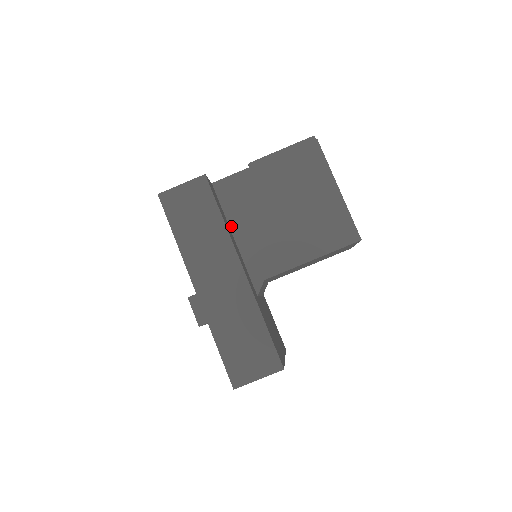
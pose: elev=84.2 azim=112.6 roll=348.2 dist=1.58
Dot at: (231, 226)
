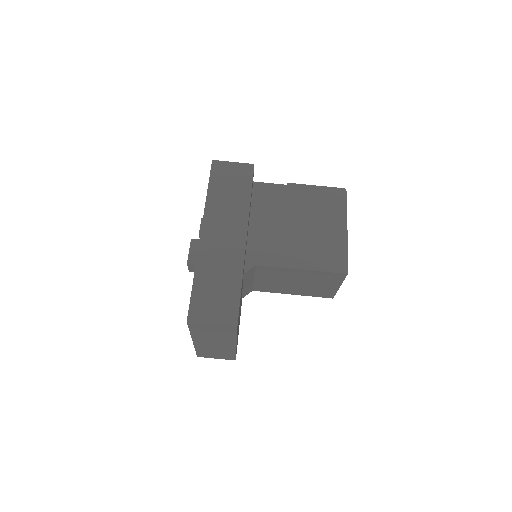
Dot at: (251, 216)
